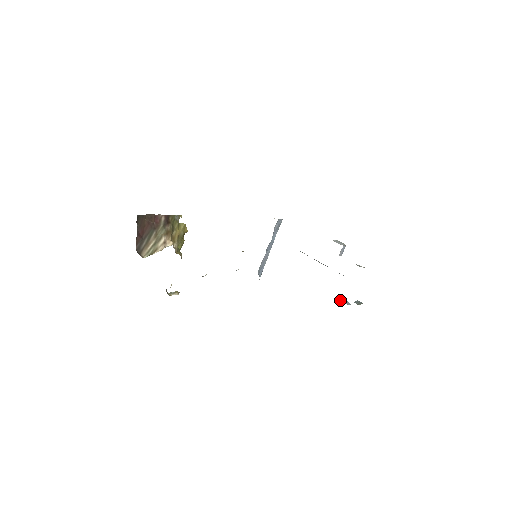
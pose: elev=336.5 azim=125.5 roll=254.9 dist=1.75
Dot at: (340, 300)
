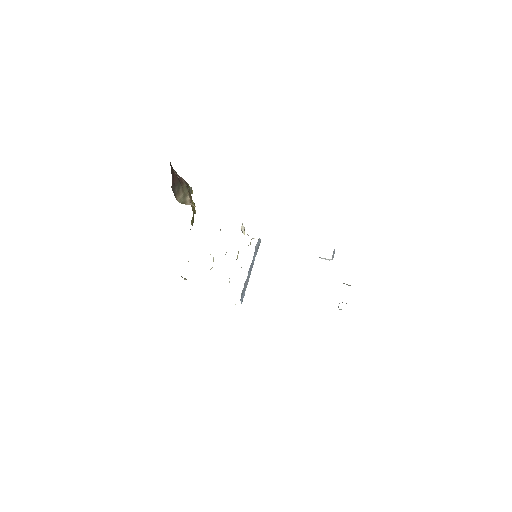
Dot at: occluded
